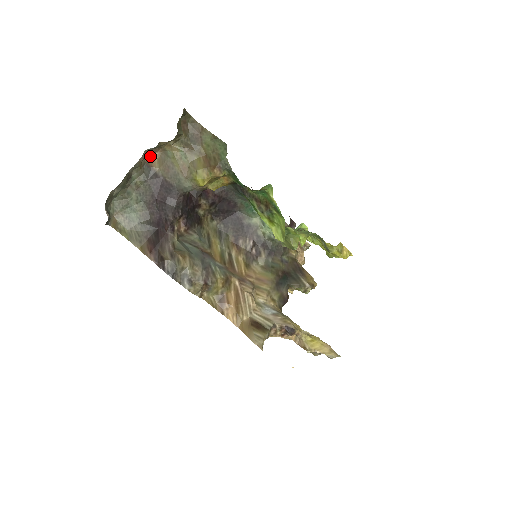
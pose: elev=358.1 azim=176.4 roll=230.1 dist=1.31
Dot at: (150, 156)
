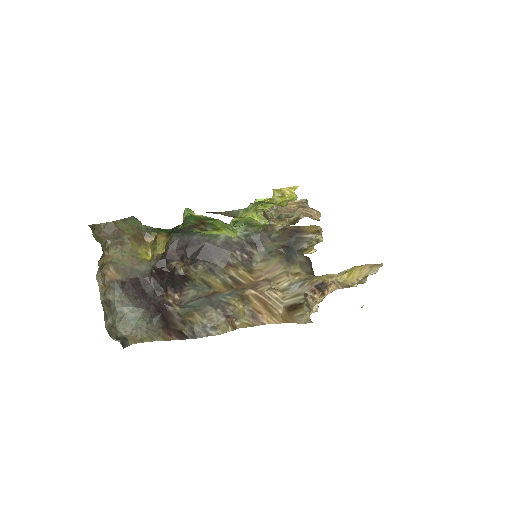
Dot at: (108, 275)
